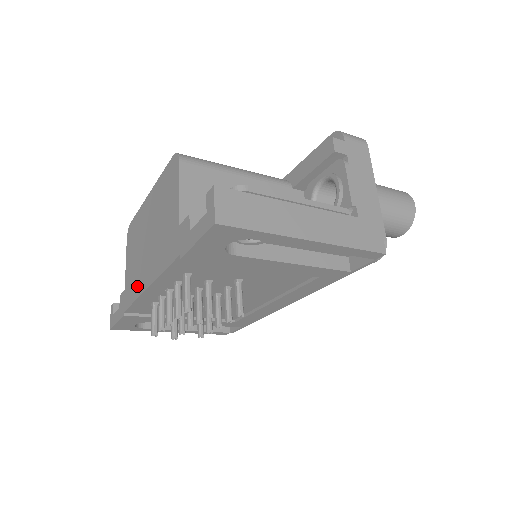
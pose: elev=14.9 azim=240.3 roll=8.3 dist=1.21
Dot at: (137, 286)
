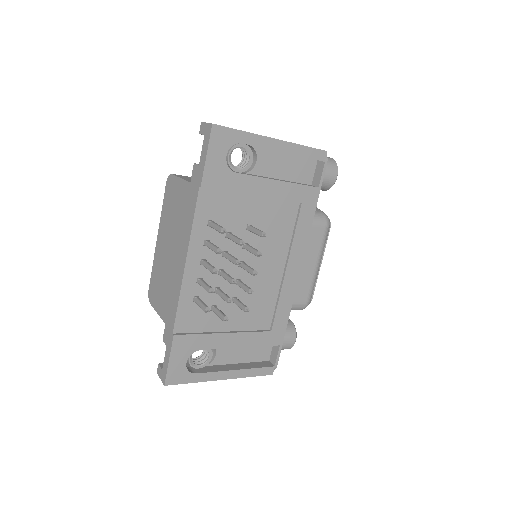
Dot at: (176, 287)
